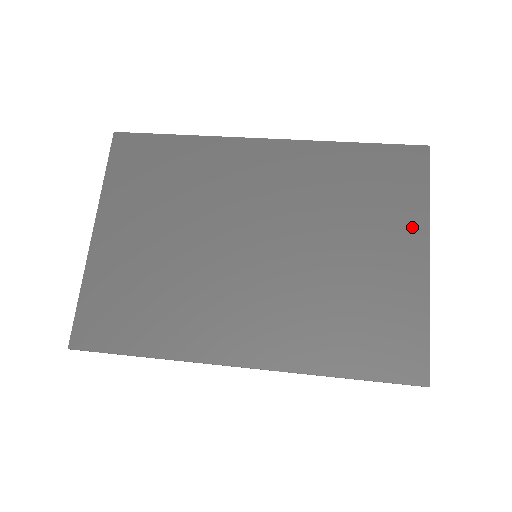
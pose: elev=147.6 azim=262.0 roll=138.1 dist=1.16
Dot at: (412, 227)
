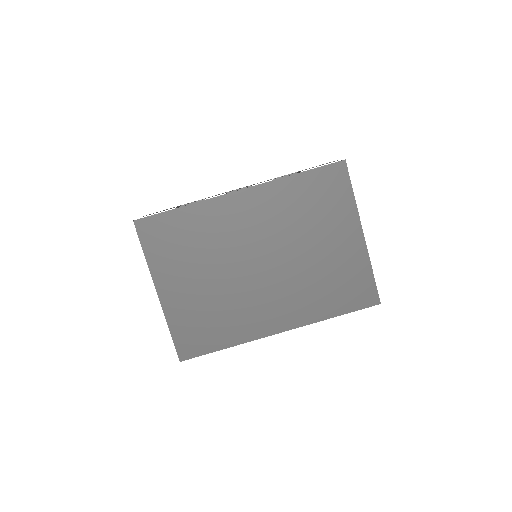
Dot at: (349, 219)
